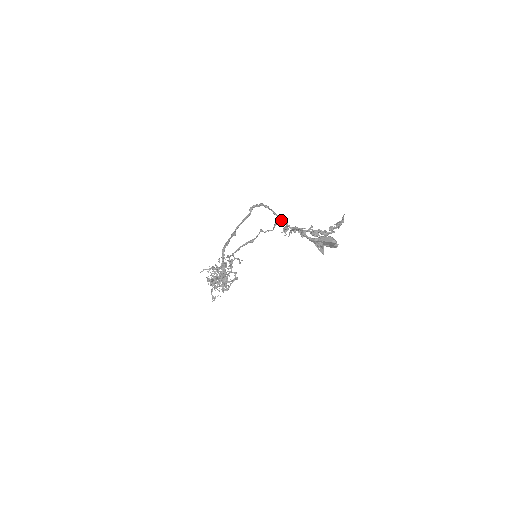
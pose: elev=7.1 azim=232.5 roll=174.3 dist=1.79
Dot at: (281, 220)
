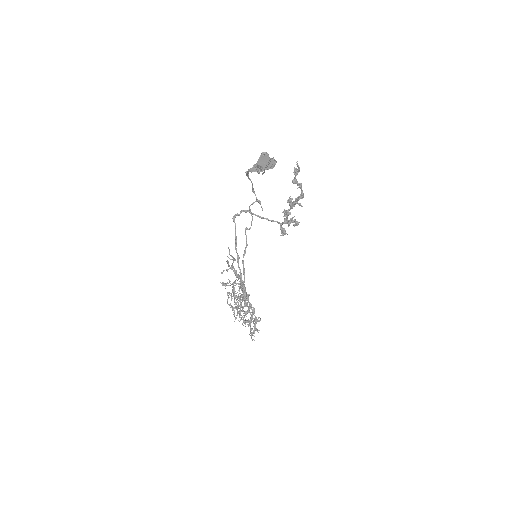
Dot at: occluded
